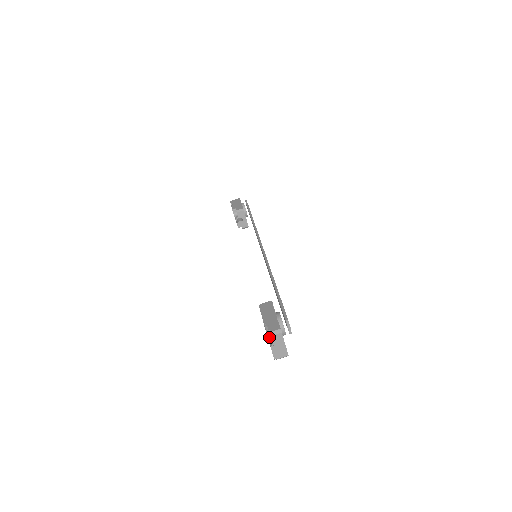
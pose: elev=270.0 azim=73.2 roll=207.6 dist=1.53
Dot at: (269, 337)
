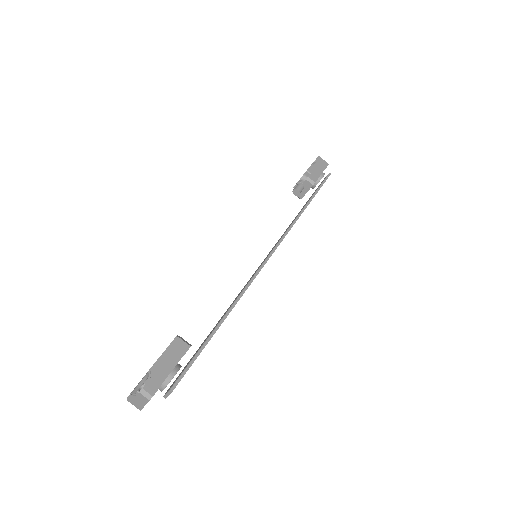
Dot at: (142, 382)
